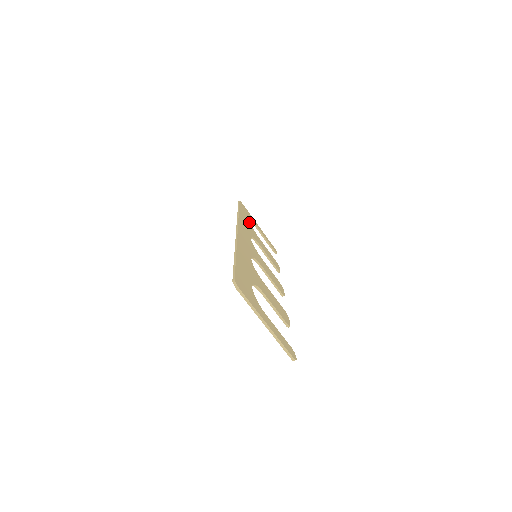
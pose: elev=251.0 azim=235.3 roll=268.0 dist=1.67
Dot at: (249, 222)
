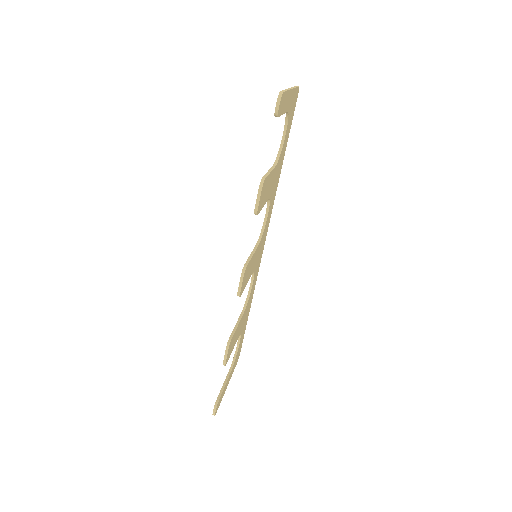
Dot at: occluded
